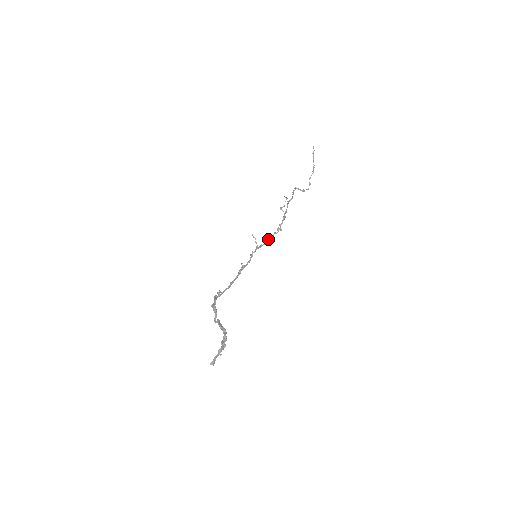
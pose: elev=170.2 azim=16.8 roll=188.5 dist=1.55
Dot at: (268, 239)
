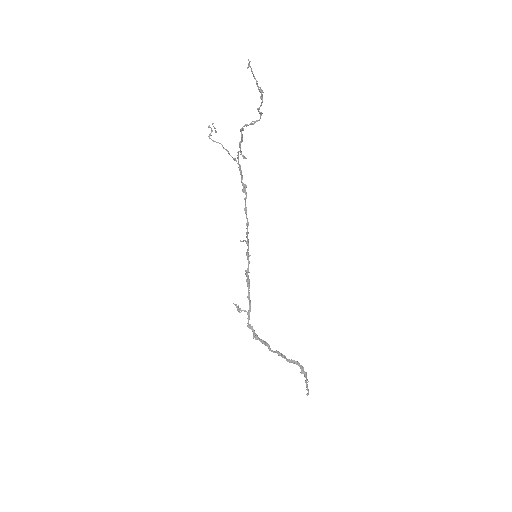
Dot at: (247, 218)
